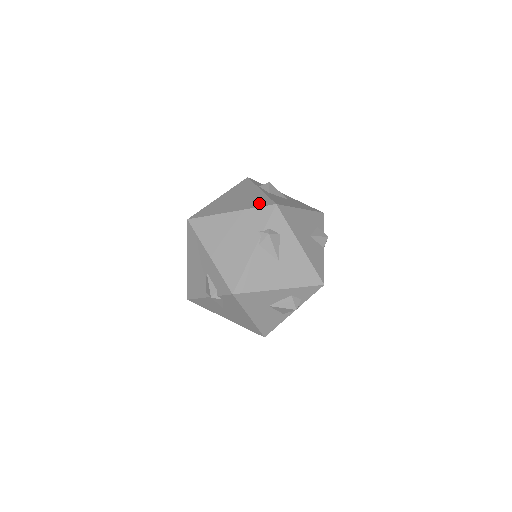
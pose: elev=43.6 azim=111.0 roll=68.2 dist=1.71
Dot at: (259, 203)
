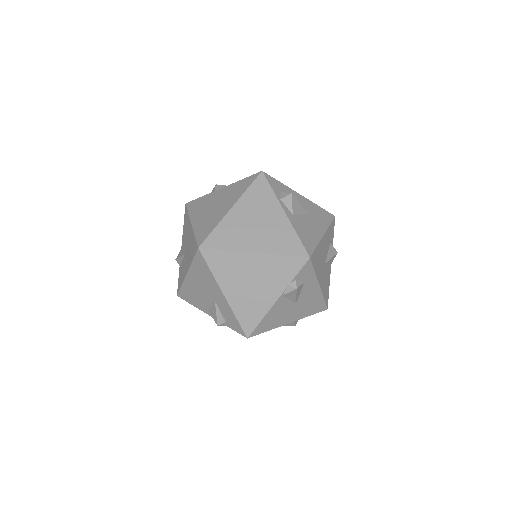
Dot at: (288, 247)
